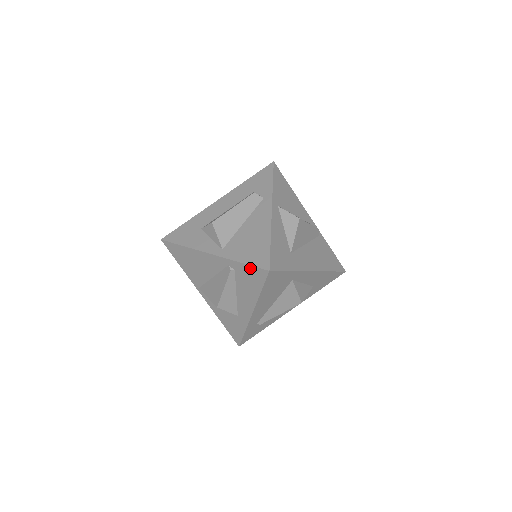
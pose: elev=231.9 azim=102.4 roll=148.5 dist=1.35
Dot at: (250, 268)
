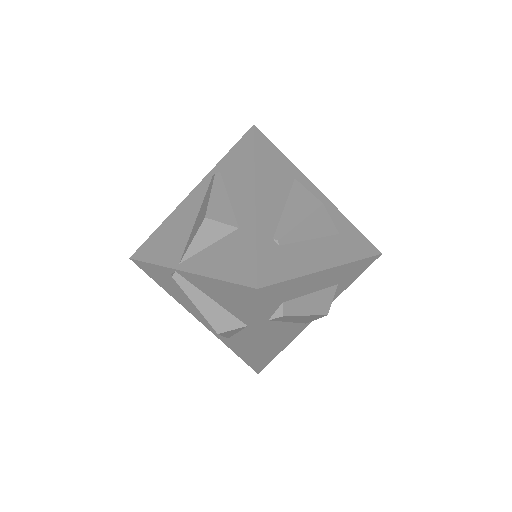
Dot at: (235, 148)
